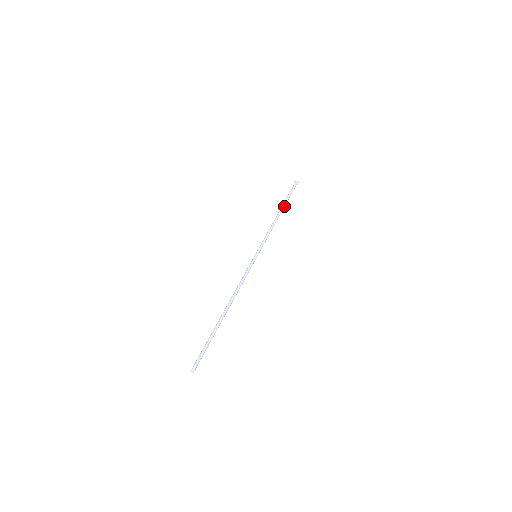
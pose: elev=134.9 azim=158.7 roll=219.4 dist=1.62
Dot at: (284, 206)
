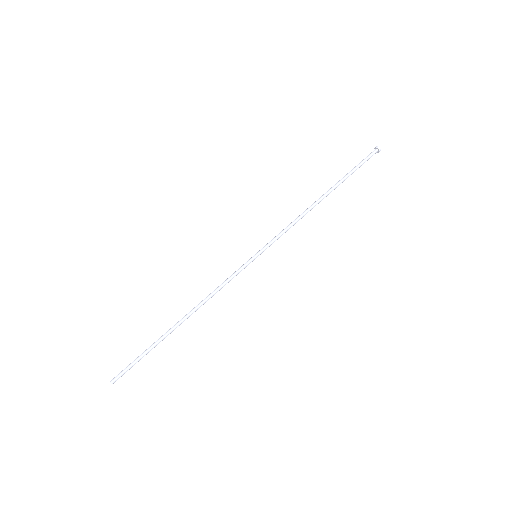
Dot at: (336, 187)
